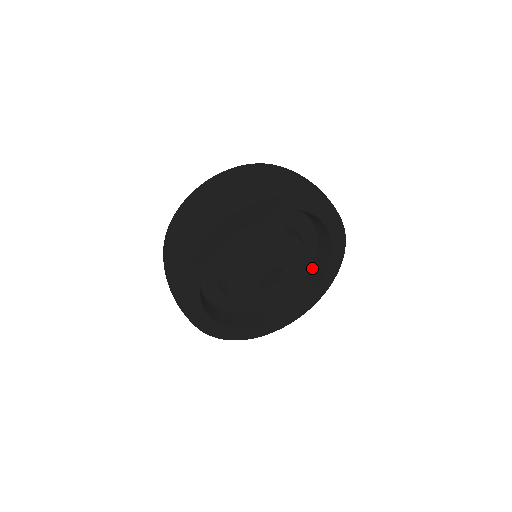
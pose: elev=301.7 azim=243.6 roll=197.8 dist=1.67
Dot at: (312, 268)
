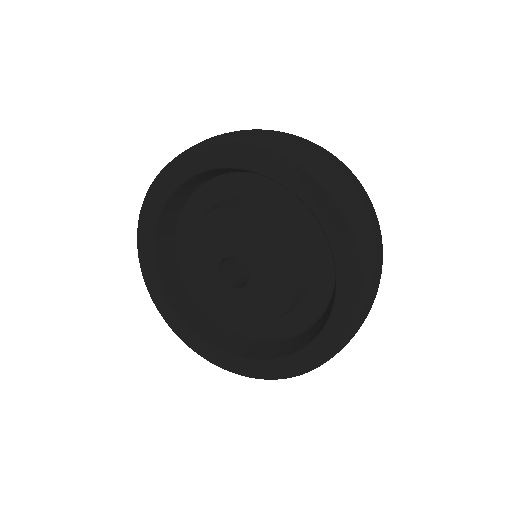
Dot at: (326, 310)
